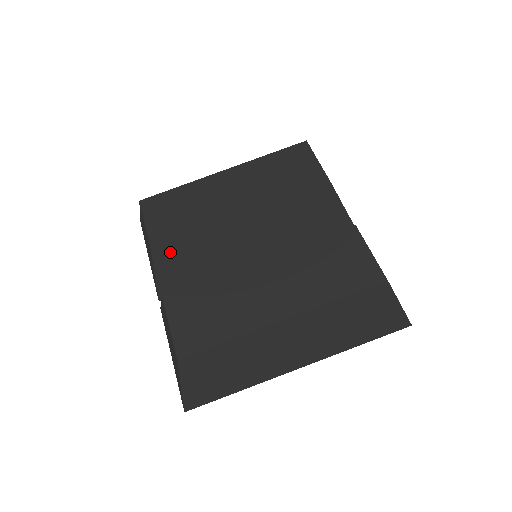
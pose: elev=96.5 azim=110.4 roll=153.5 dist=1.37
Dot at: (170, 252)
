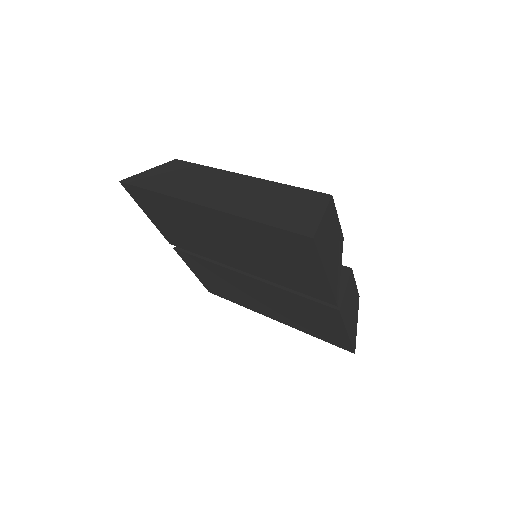
Dot at: occluded
